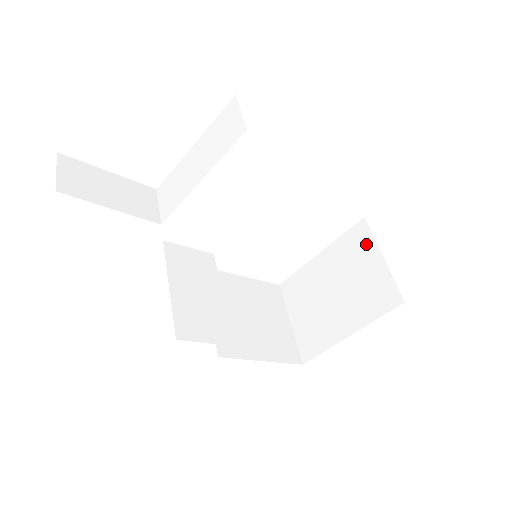
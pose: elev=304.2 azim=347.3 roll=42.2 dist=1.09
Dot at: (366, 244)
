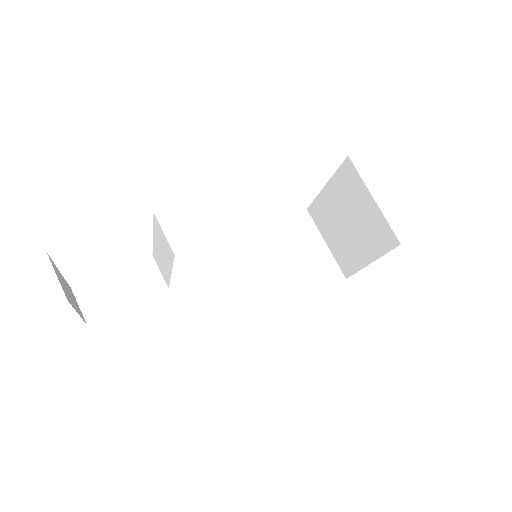
Dot at: (357, 184)
